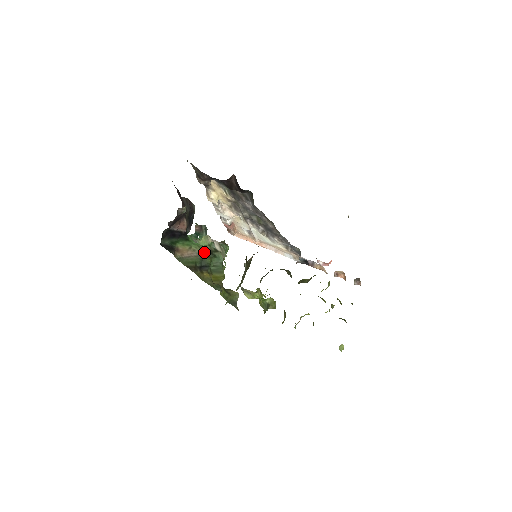
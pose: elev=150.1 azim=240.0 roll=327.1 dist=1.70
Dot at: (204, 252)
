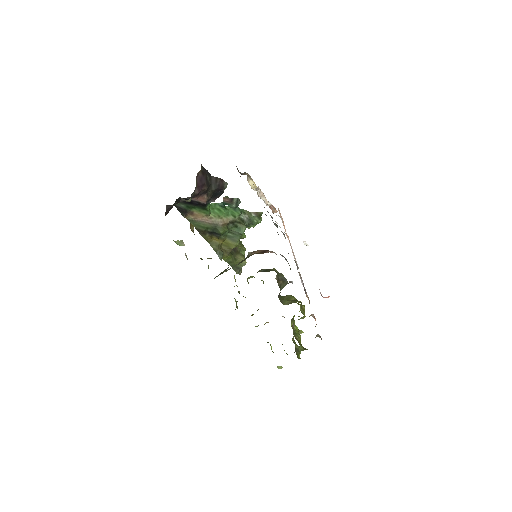
Dot at: (222, 222)
